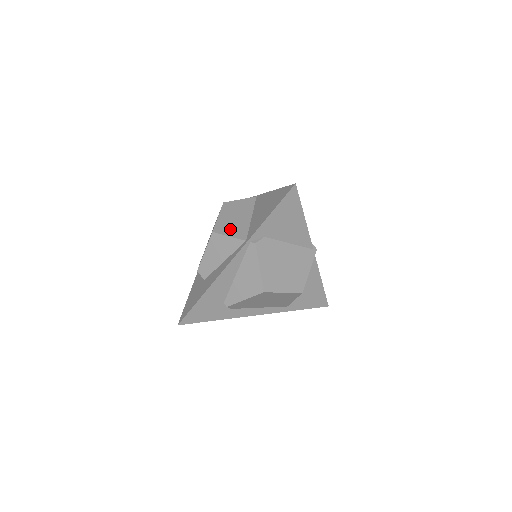
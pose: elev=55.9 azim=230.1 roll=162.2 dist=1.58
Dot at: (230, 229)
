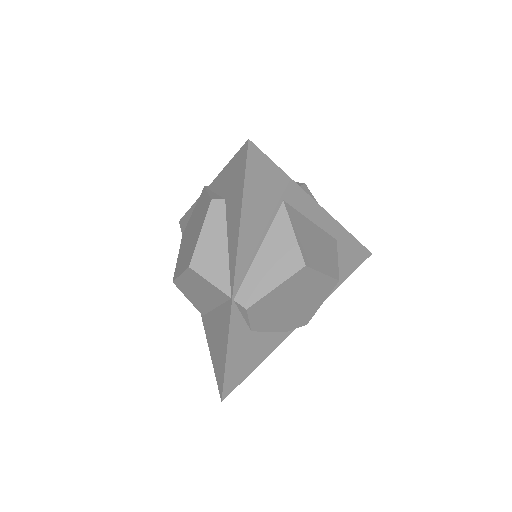
Dot at: (190, 296)
